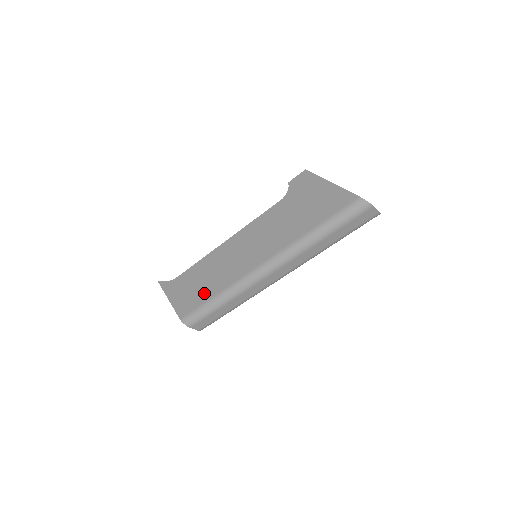
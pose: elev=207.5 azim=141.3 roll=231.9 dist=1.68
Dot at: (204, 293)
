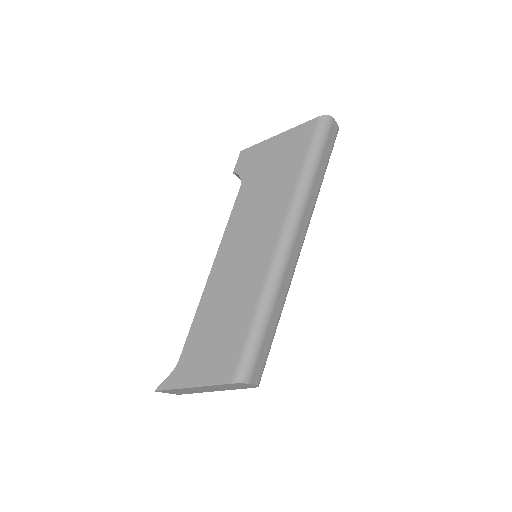
Dot at: (236, 328)
